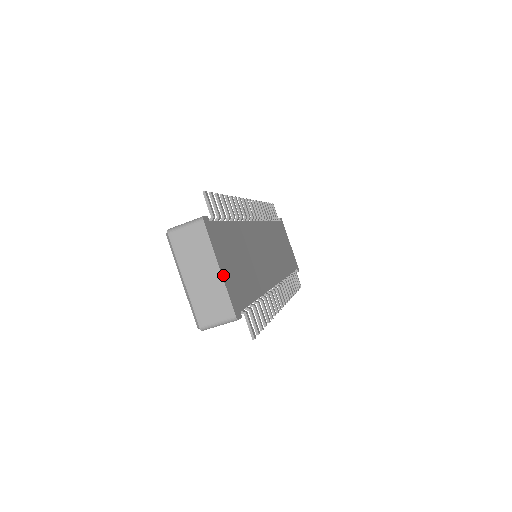
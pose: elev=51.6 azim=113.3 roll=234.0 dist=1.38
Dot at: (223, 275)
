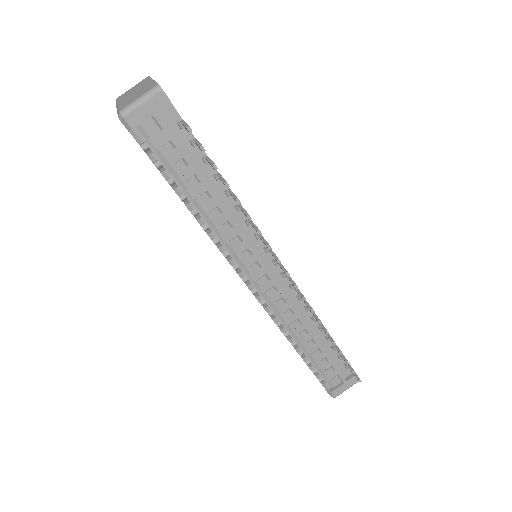
Dot at: occluded
